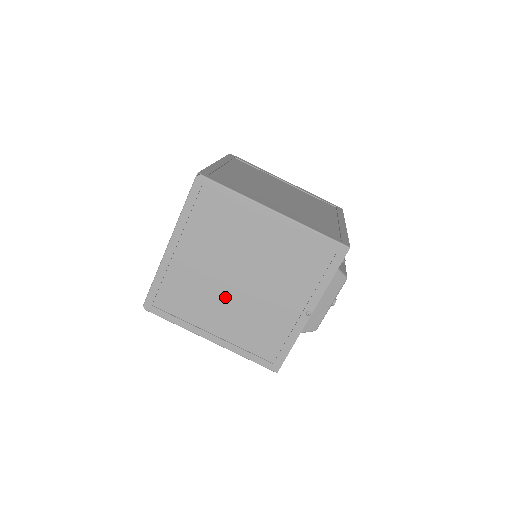
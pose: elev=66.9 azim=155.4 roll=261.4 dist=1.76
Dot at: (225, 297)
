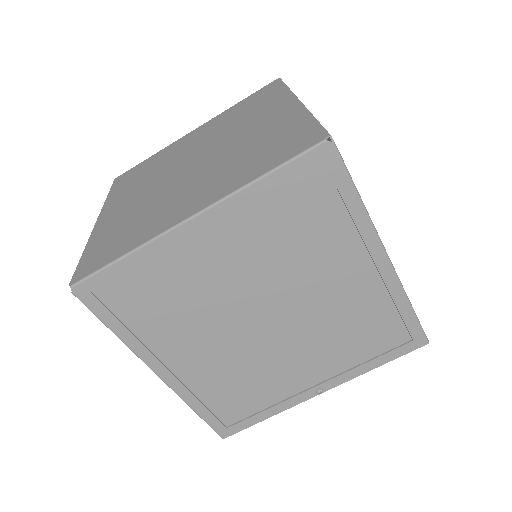
Dot at: (225, 329)
